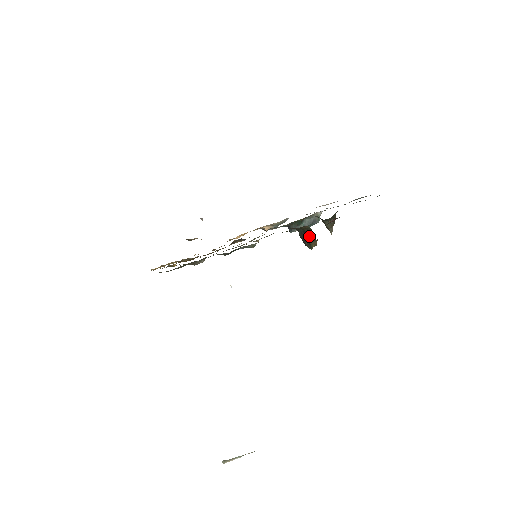
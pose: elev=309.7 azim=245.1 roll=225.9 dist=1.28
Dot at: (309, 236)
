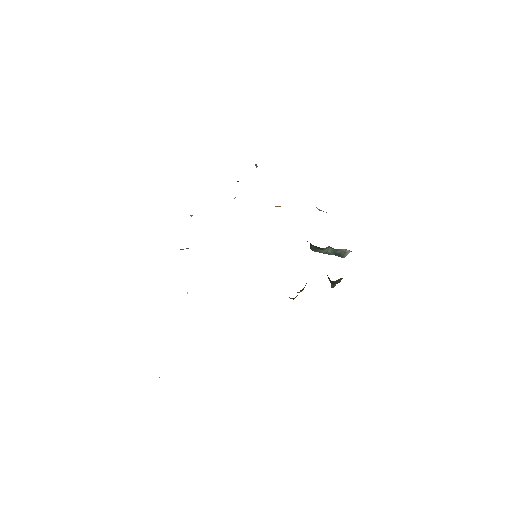
Dot at: occluded
